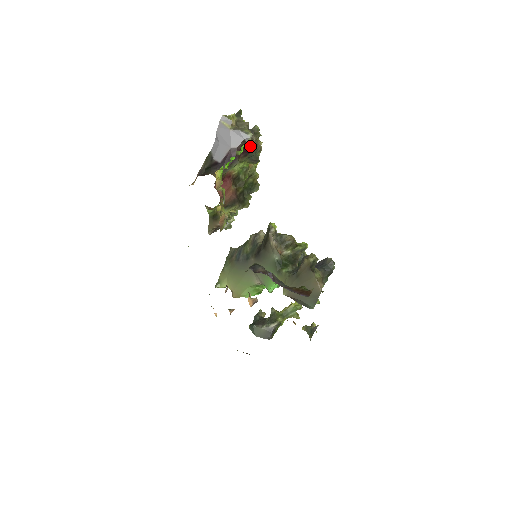
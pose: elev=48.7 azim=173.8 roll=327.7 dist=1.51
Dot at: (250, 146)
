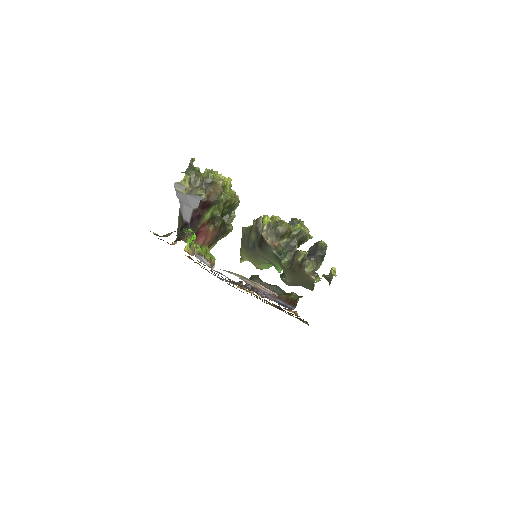
Dot at: (209, 199)
